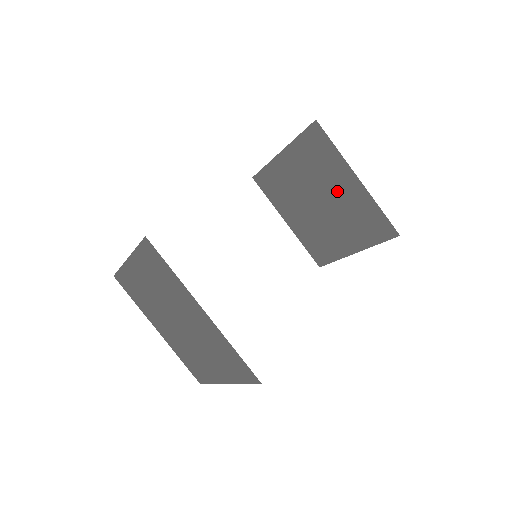
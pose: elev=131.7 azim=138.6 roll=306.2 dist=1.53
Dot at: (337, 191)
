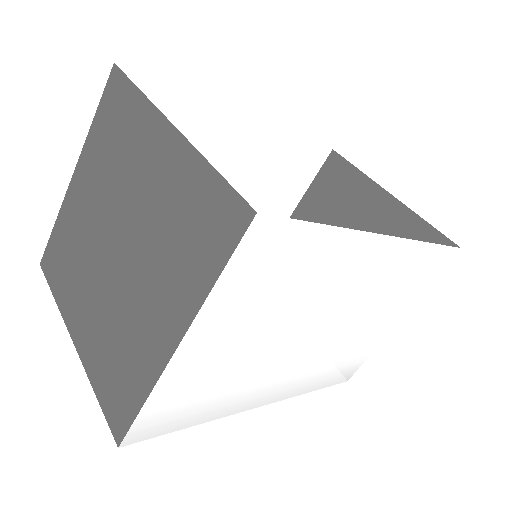
Dot at: (364, 228)
